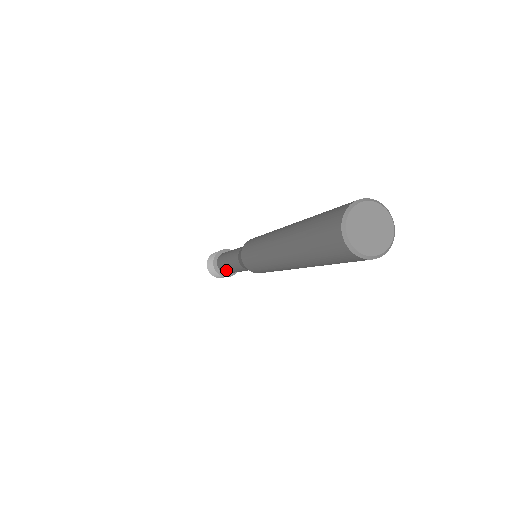
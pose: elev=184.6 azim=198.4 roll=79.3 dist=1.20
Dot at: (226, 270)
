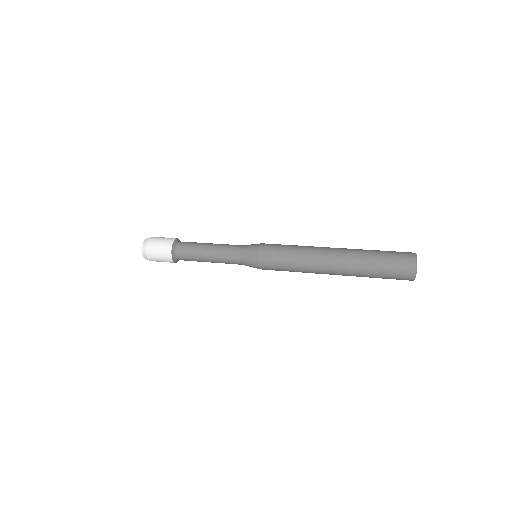
Dot at: occluded
